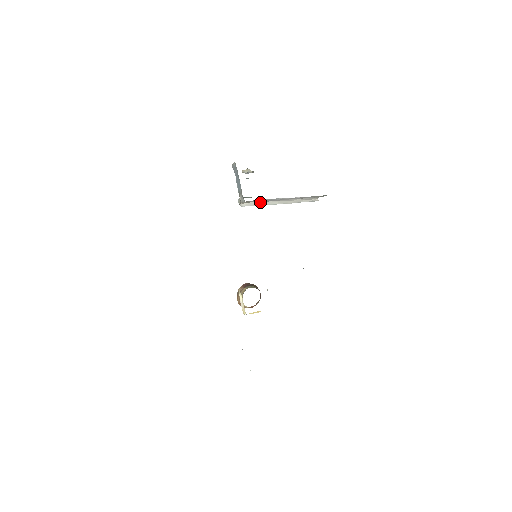
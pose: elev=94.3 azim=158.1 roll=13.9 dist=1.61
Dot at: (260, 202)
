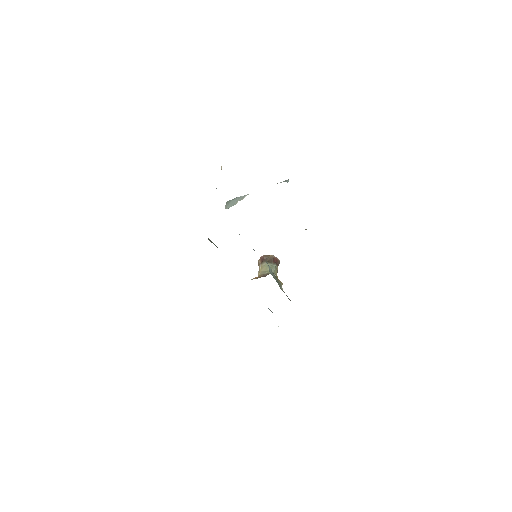
Dot at: occluded
